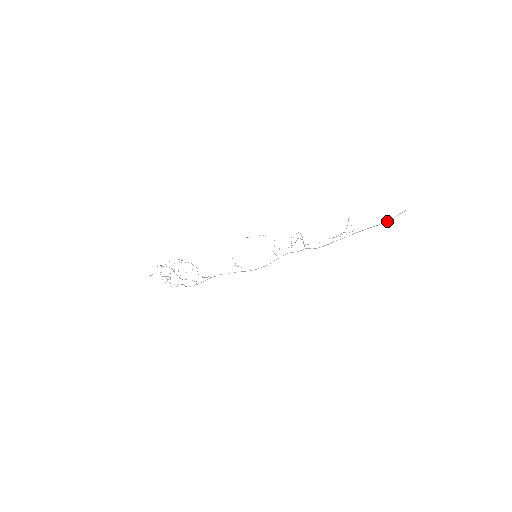
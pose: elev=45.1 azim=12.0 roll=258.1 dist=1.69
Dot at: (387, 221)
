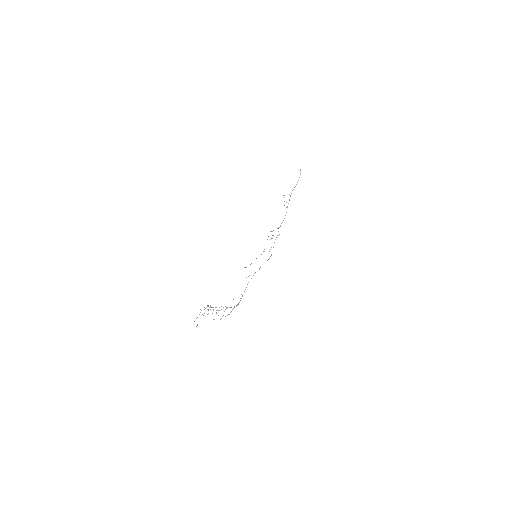
Dot at: (299, 177)
